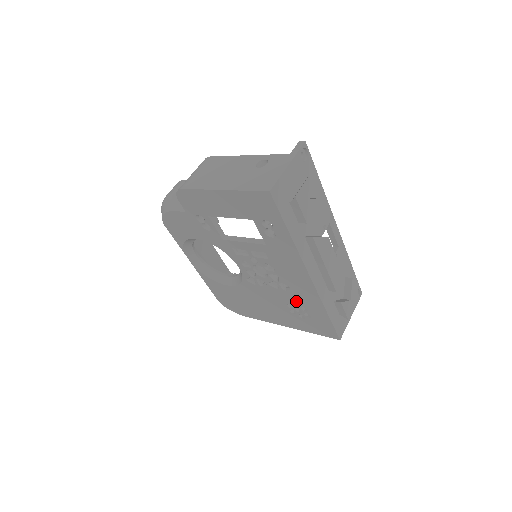
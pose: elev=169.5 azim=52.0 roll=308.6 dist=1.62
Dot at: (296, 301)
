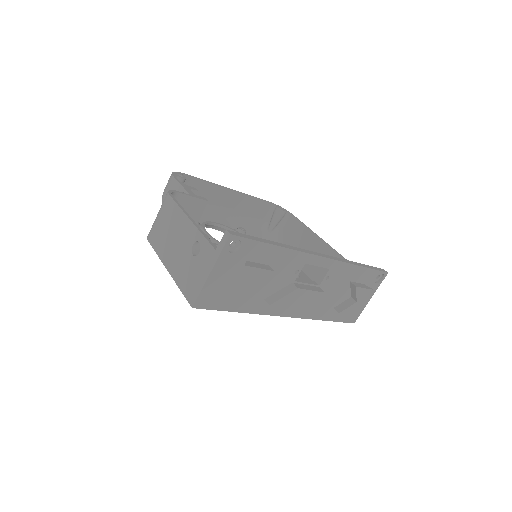
Dot at: occluded
